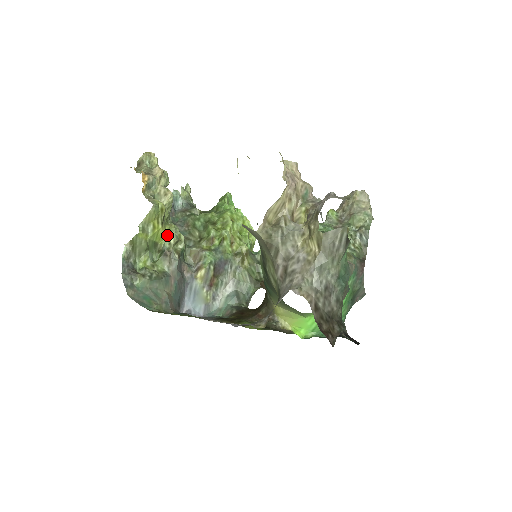
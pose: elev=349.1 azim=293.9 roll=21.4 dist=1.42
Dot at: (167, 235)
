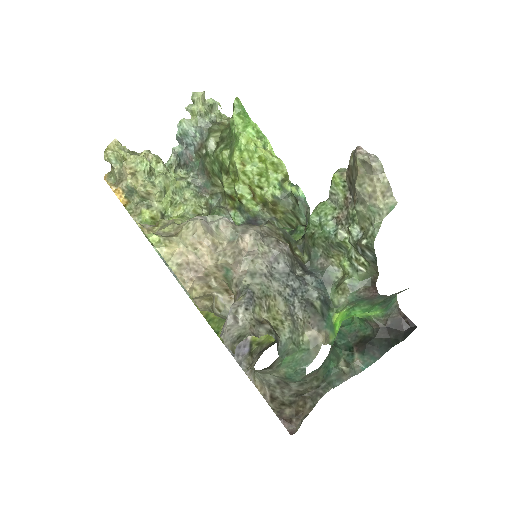
Dot at: occluded
